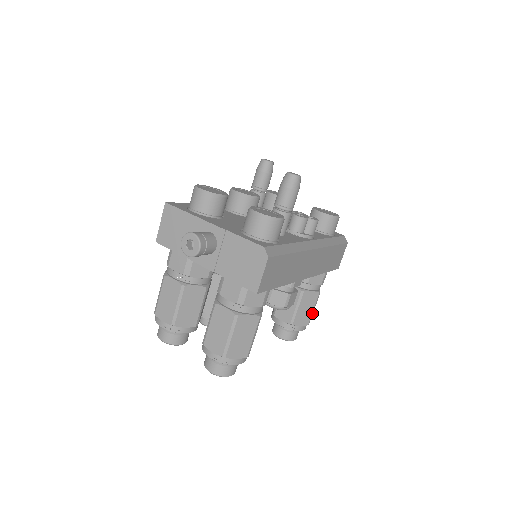
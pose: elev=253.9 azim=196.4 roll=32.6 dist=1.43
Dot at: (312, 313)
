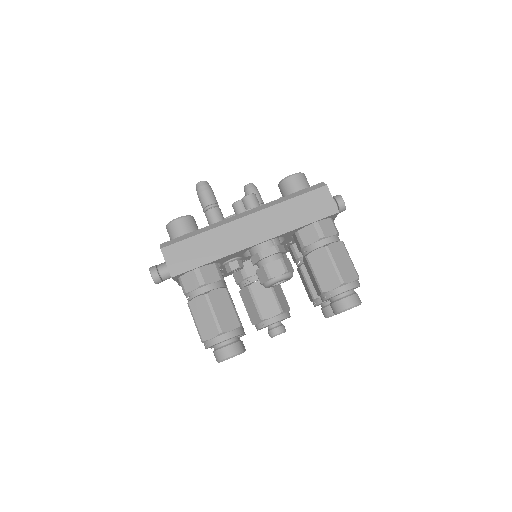
Dot at: (336, 270)
